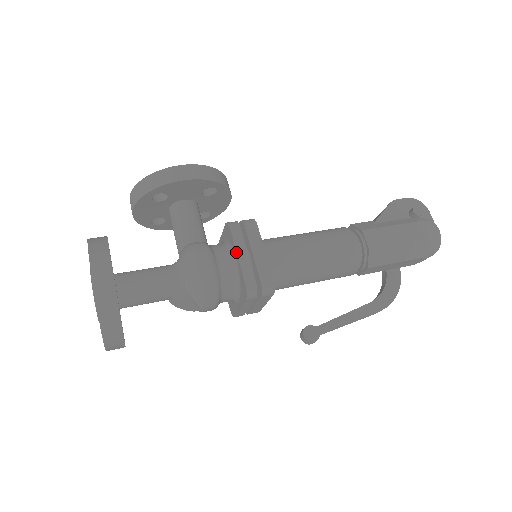
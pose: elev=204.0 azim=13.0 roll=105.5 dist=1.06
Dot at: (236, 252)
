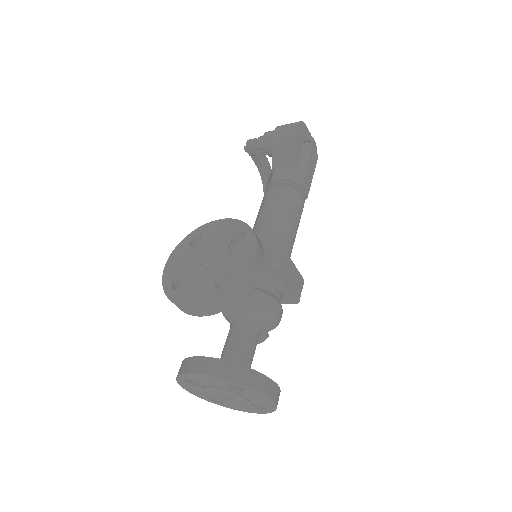
Dot at: (288, 284)
